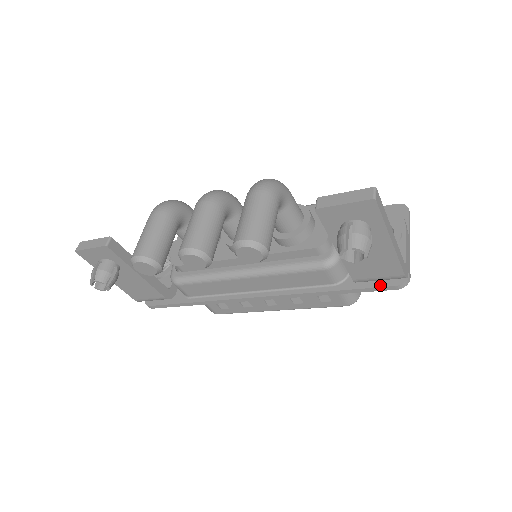
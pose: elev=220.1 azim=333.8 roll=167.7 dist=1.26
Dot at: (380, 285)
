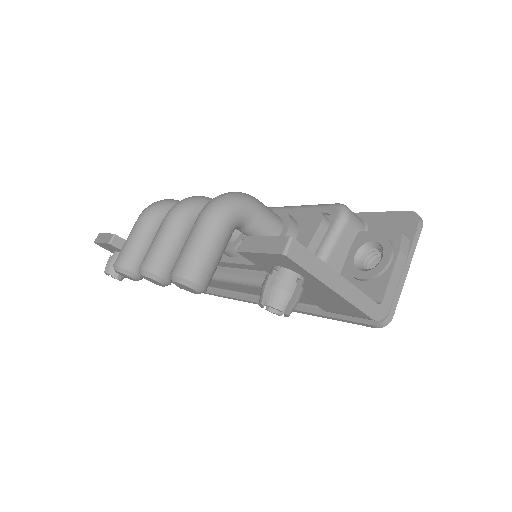
Dot at: (357, 319)
